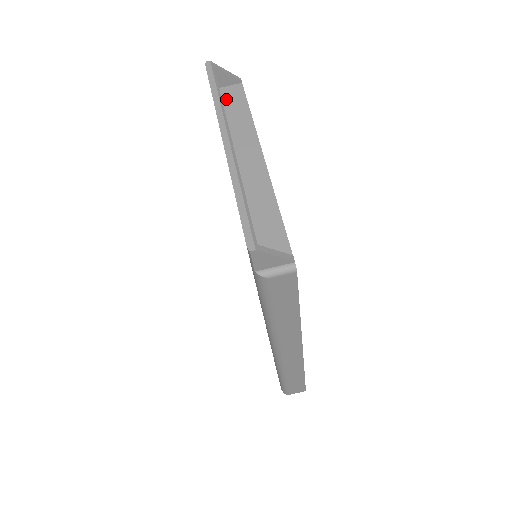
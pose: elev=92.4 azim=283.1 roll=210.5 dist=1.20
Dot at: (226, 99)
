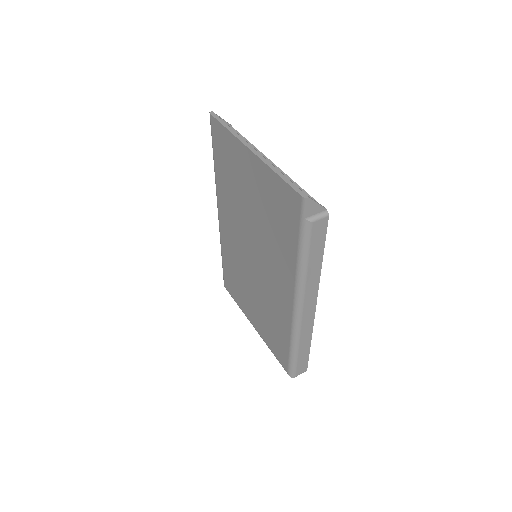
Dot at: occluded
